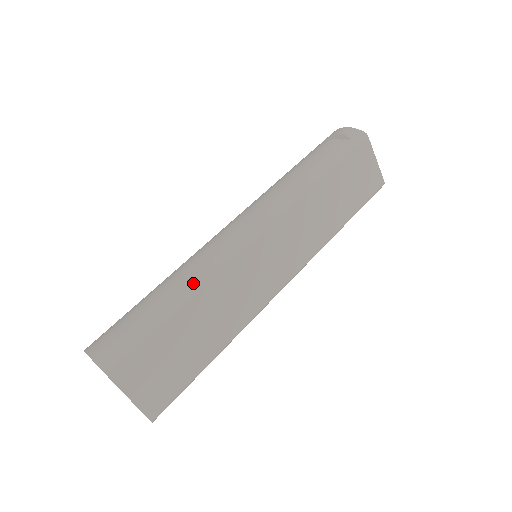
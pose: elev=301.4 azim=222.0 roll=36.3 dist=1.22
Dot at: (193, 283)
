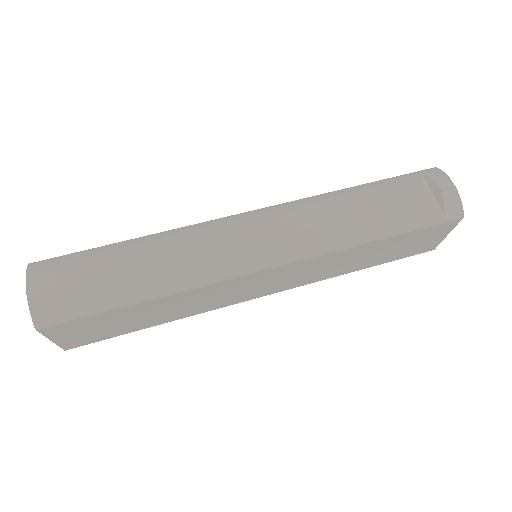
Dot at: (170, 284)
